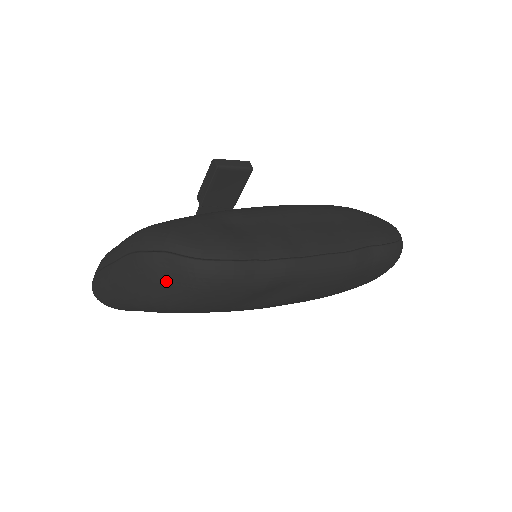
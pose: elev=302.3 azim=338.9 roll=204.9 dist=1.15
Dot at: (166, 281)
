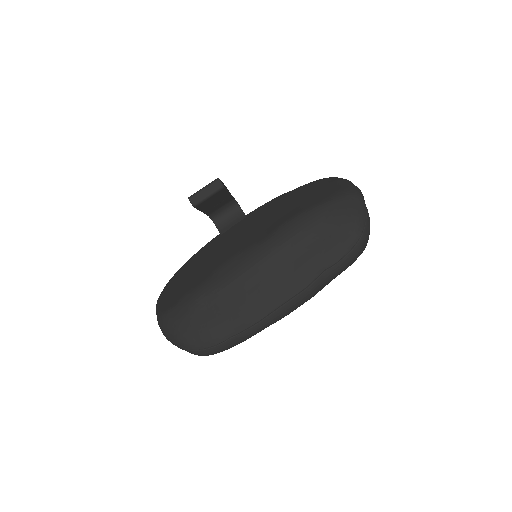
Dot at: occluded
